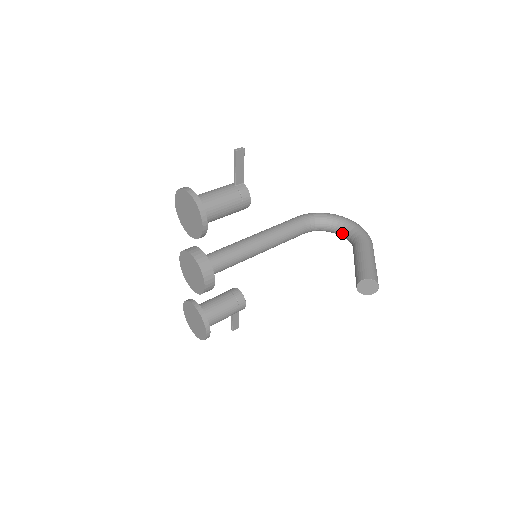
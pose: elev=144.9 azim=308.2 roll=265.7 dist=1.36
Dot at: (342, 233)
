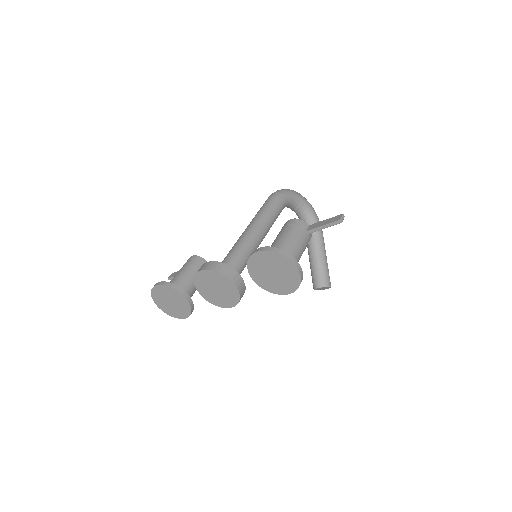
Dot at: (301, 215)
